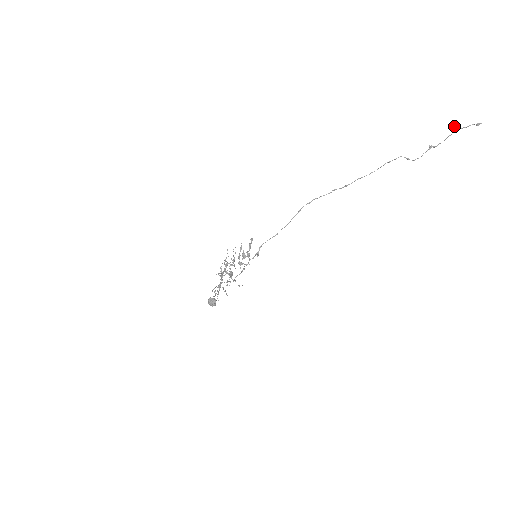
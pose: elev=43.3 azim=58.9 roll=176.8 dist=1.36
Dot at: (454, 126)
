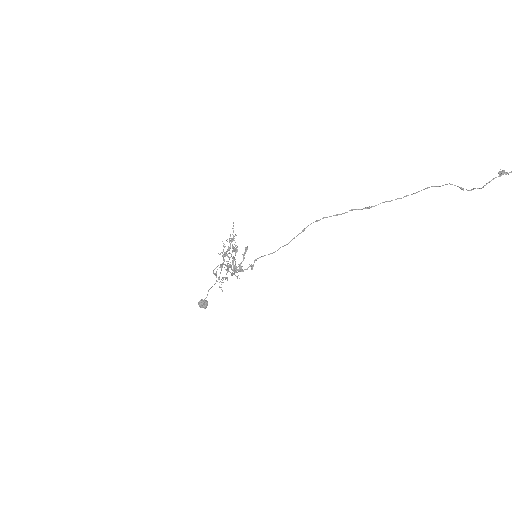
Dot at: out of frame
